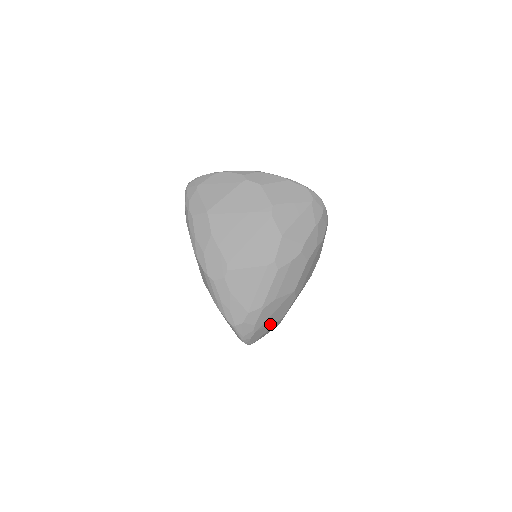
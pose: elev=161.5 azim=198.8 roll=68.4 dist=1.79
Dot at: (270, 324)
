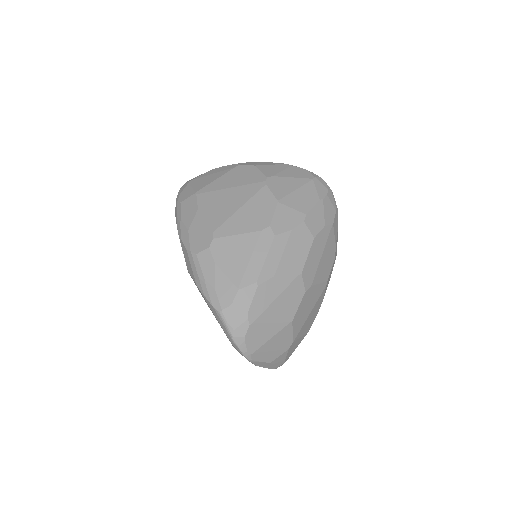
Dot at: (272, 323)
